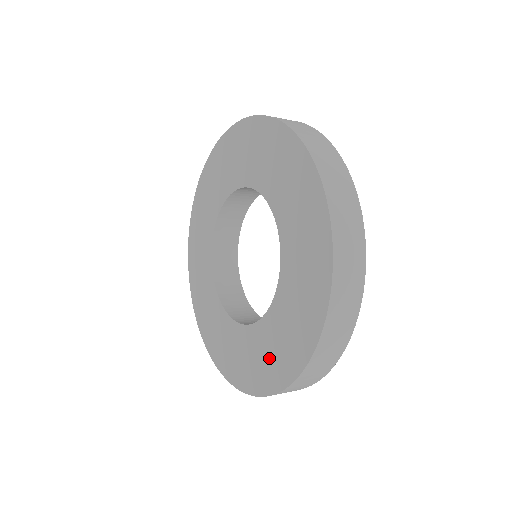
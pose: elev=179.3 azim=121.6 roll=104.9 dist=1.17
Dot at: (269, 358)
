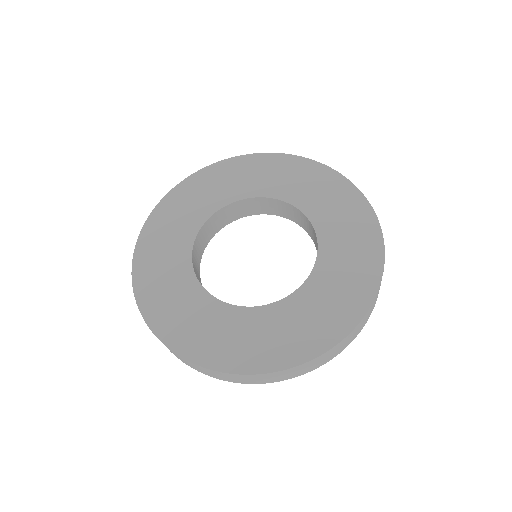
Dot at: (308, 325)
